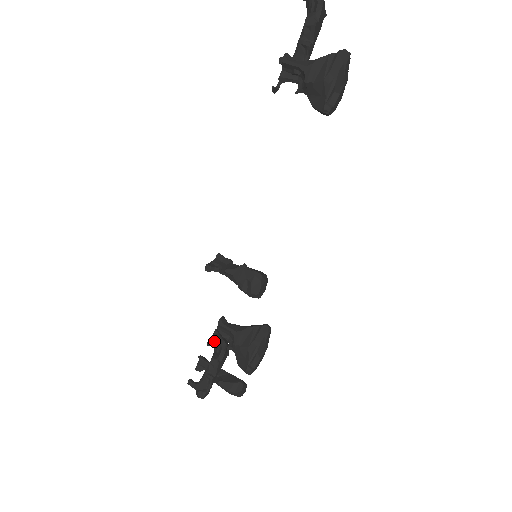
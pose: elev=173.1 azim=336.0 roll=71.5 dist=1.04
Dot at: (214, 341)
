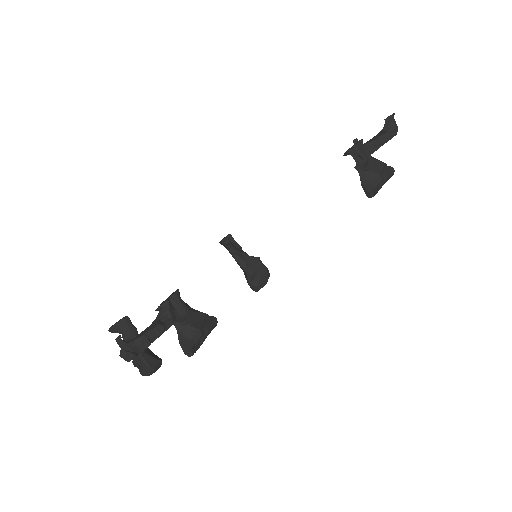
Dot at: (162, 308)
